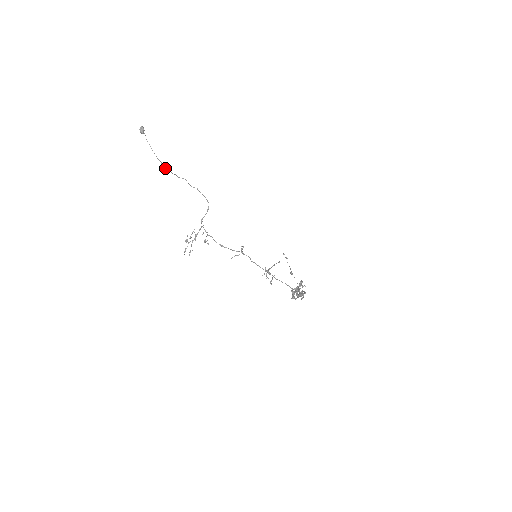
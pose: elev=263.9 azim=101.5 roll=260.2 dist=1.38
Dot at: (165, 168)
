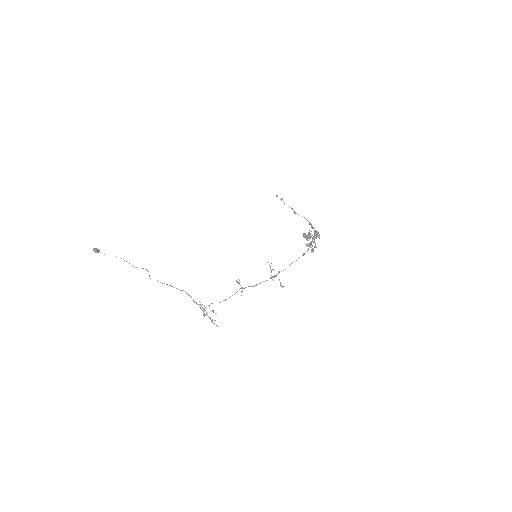
Dot at: occluded
